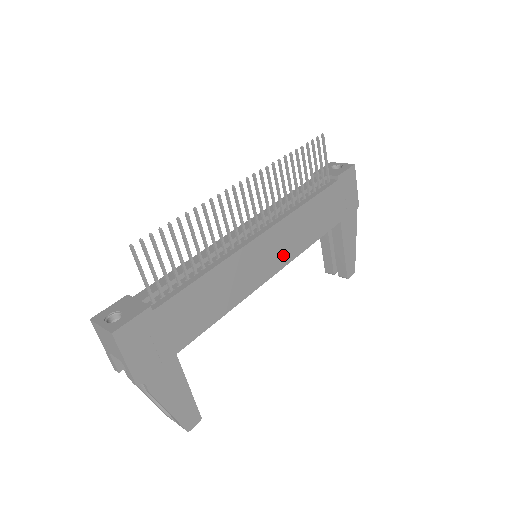
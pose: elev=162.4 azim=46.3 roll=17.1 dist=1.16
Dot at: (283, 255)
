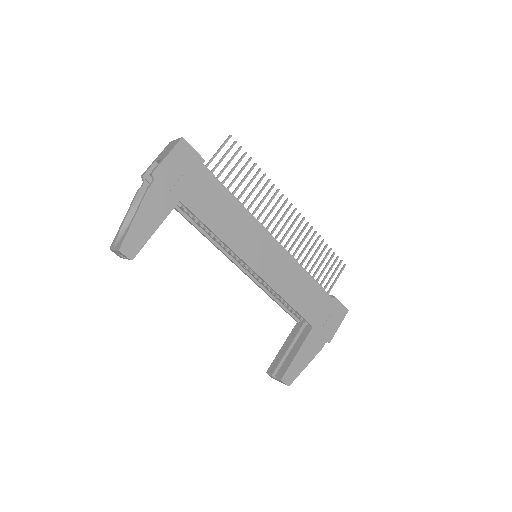
Dot at: (271, 273)
